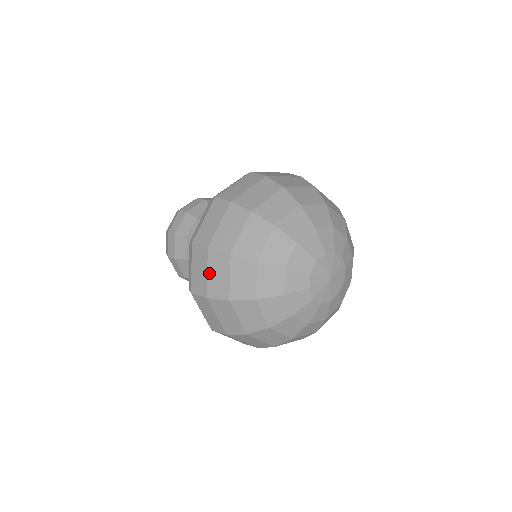
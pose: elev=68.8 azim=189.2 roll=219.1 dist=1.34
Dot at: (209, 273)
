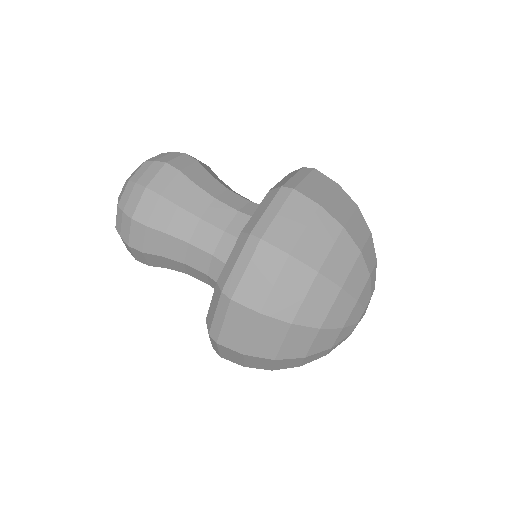
Dot at: (254, 335)
